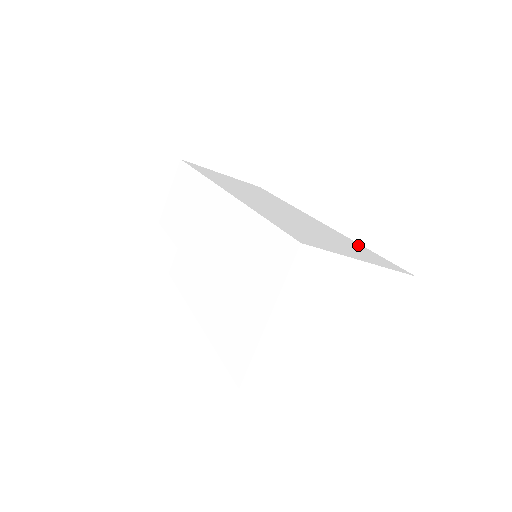
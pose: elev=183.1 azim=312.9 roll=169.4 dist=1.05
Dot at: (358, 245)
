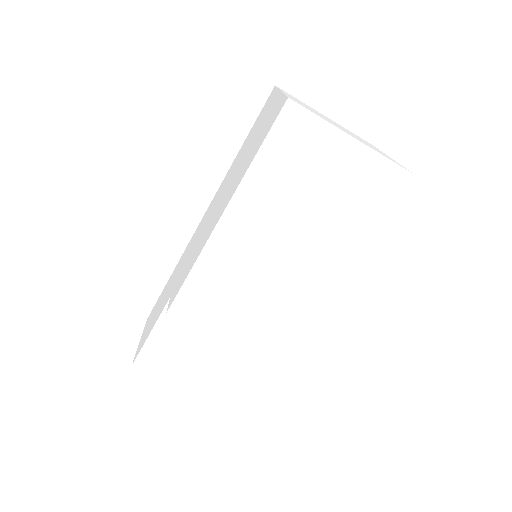
Dot at: occluded
